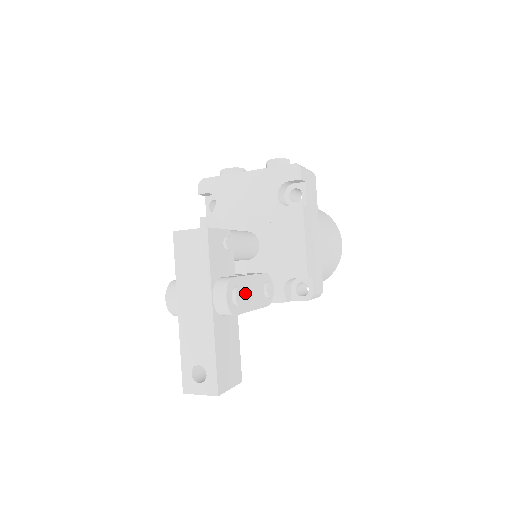
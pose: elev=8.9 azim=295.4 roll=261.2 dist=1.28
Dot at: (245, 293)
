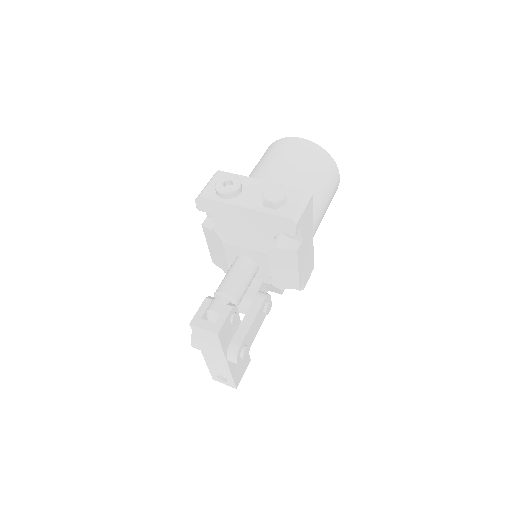
Dot at: (250, 338)
